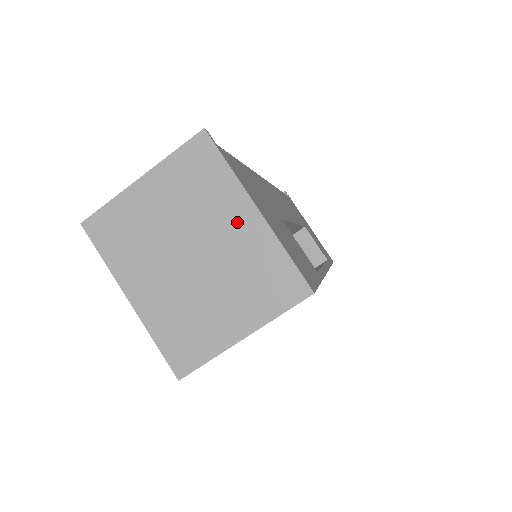
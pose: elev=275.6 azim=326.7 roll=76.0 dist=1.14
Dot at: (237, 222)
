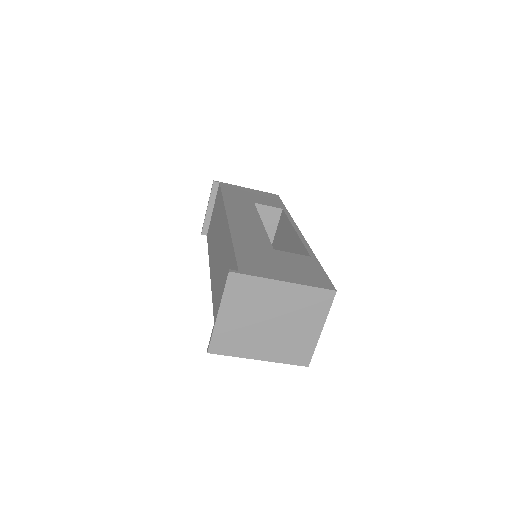
Dot at: (279, 294)
